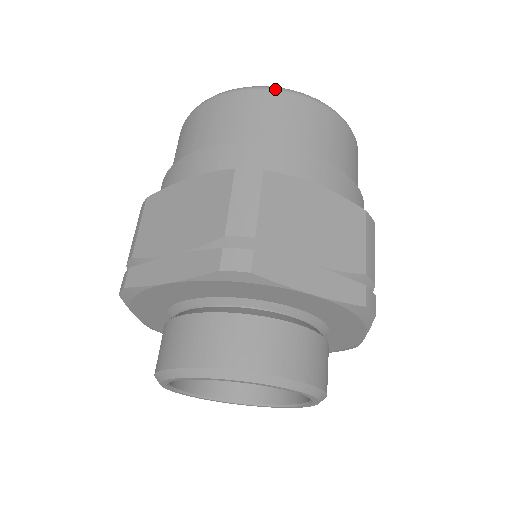
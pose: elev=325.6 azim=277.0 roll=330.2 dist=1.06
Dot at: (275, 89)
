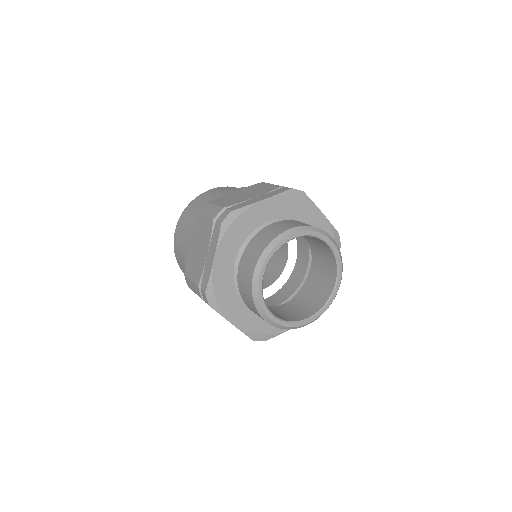
Dot at: occluded
